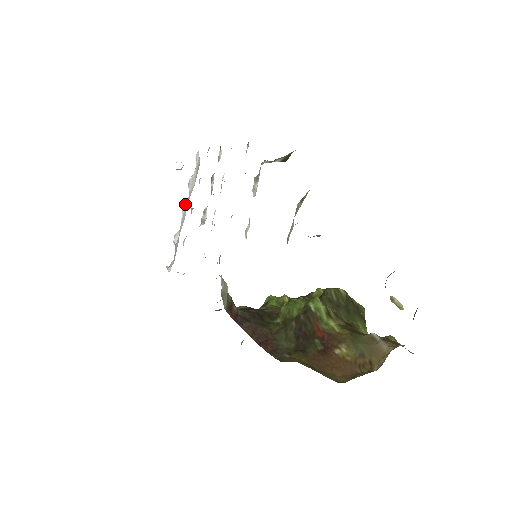
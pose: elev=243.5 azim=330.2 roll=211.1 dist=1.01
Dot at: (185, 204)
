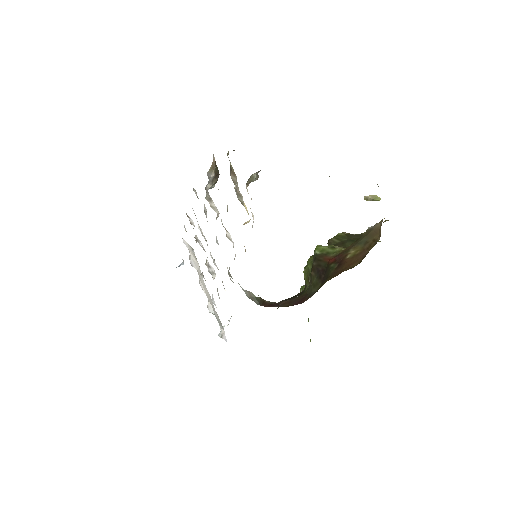
Dot at: (200, 281)
